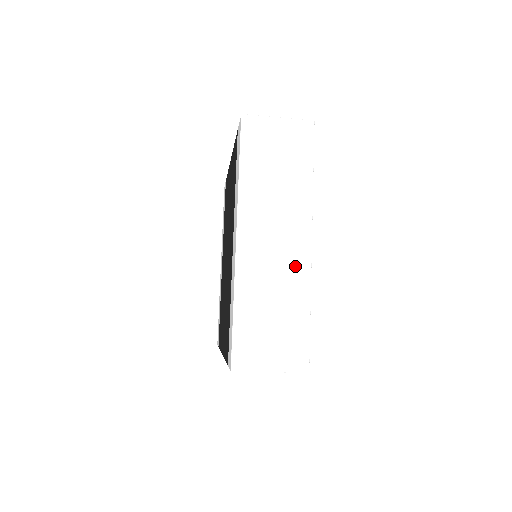
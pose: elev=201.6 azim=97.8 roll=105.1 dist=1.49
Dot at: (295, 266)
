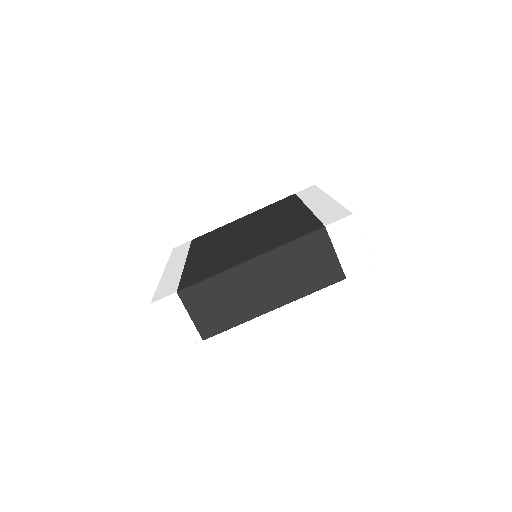
Dot at: occluded
